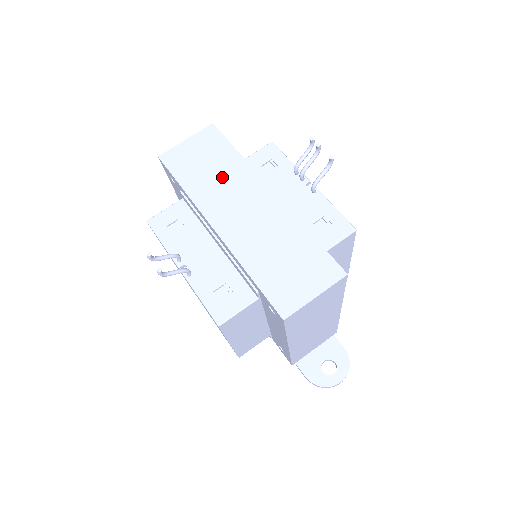
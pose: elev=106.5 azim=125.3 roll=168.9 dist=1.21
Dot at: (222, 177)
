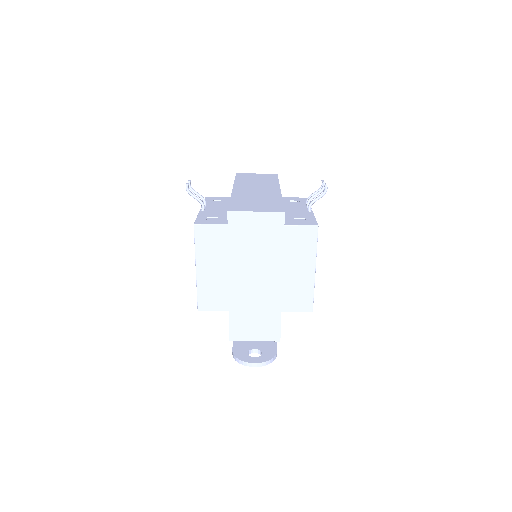
Dot at: (259, 182)
